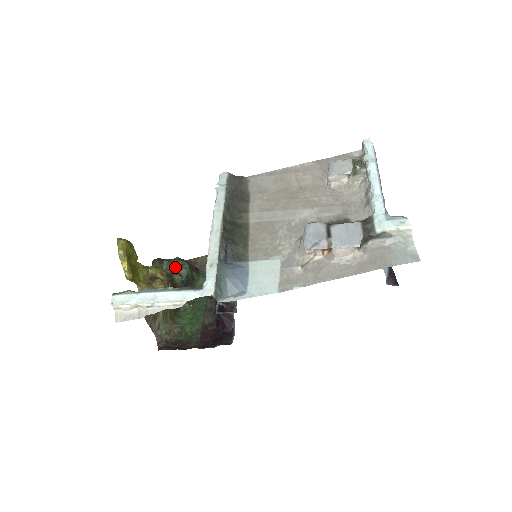
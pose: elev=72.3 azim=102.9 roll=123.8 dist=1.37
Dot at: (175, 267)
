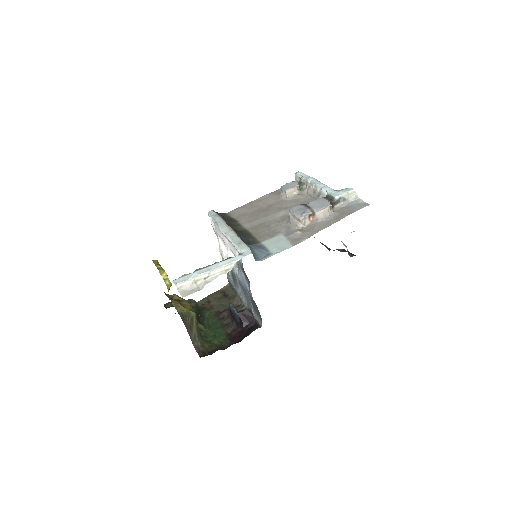
Dot at: occluded
